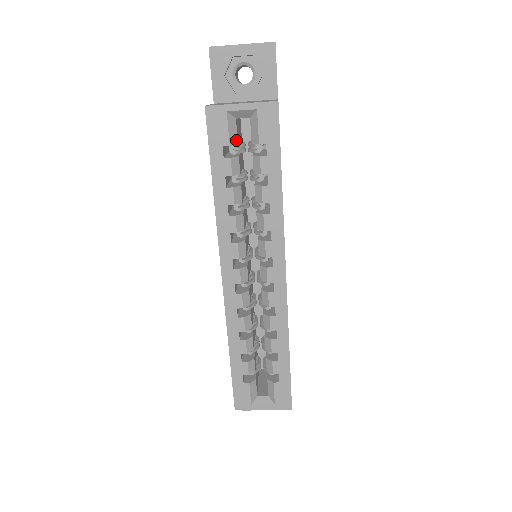
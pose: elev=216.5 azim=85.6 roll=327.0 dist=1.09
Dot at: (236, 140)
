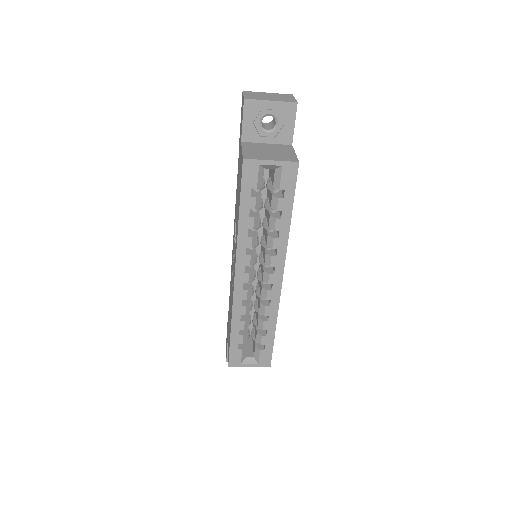
Dot at: (262, 184)
